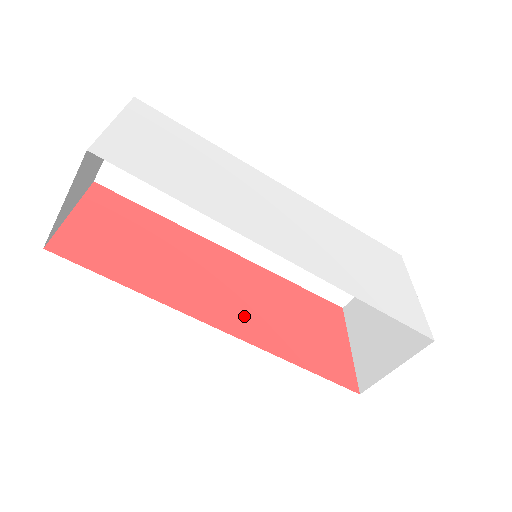
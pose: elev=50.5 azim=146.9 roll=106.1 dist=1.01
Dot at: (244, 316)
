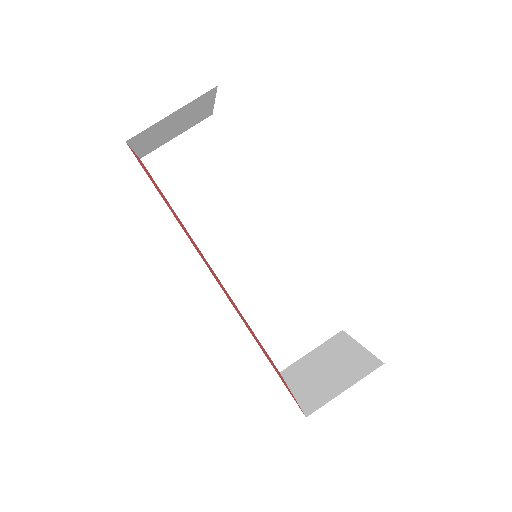
Dot at: (230, 300)
